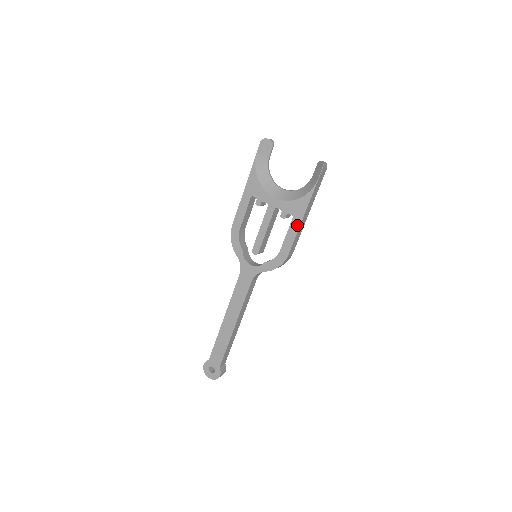
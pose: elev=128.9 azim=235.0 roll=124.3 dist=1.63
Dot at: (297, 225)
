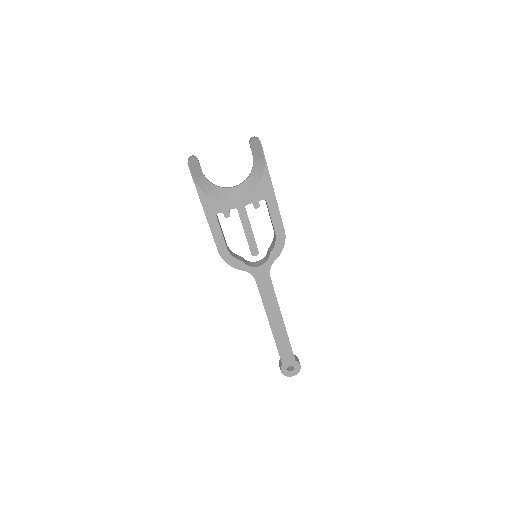
Dot at: (274, 203)
